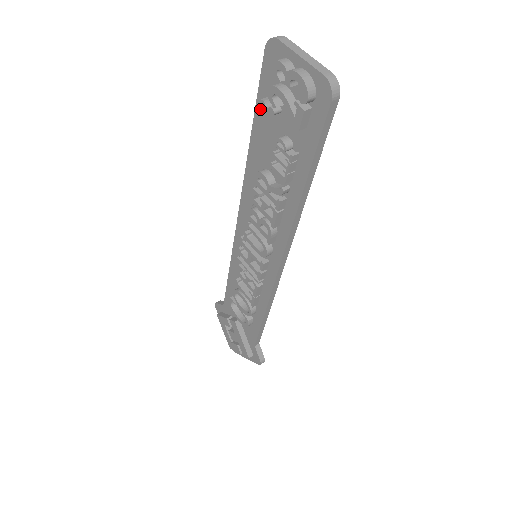
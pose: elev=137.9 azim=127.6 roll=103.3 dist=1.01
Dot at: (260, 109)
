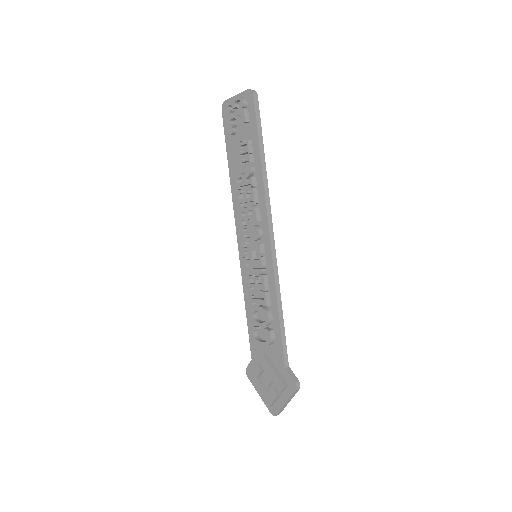
Dot at: (228, 144)
